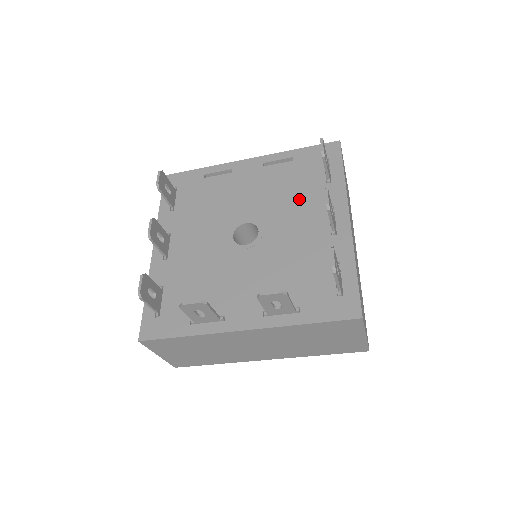
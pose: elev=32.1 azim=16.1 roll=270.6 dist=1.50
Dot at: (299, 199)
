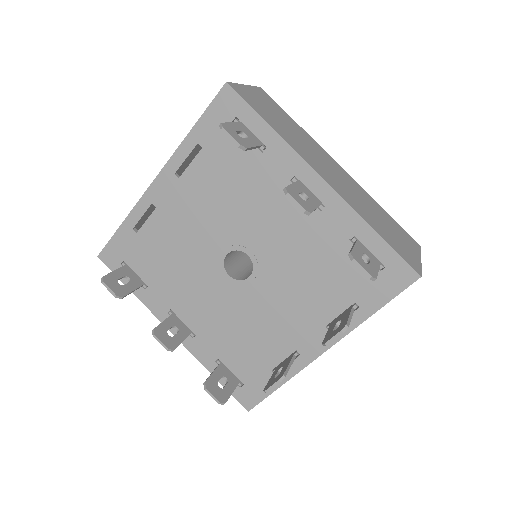
Dot at: (252, 192)
